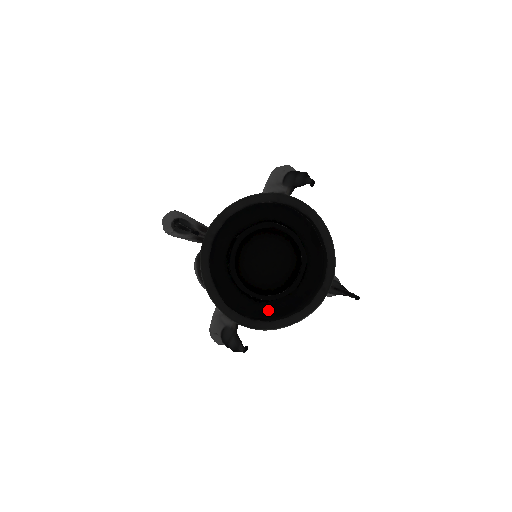
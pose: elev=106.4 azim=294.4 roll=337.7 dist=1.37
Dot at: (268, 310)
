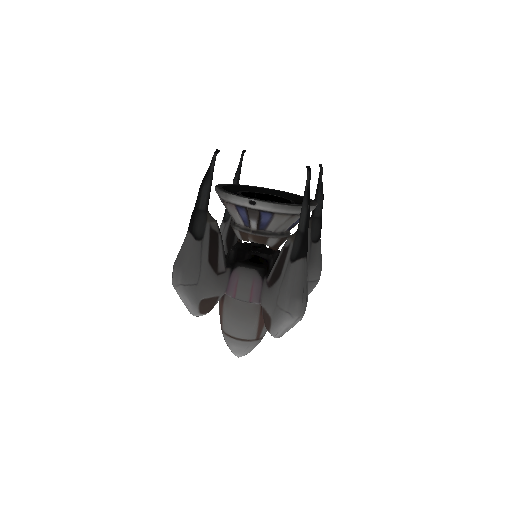
Dot at: occluded
